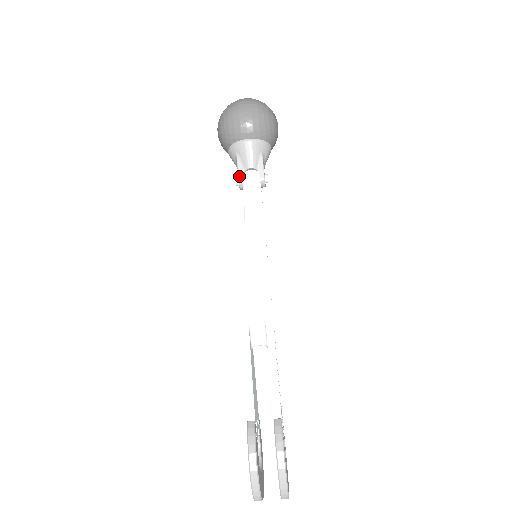
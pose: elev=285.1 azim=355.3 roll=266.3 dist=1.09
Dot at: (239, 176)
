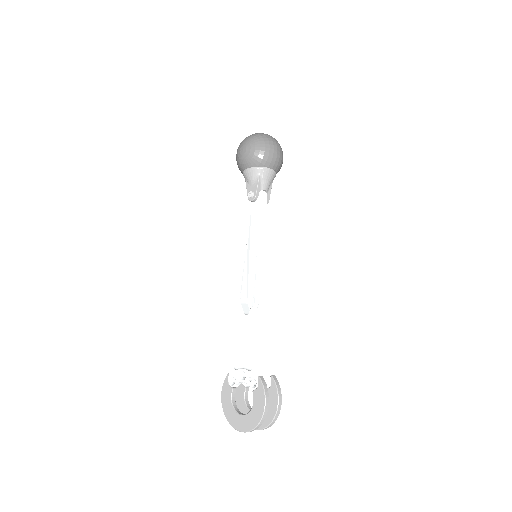
Dot at: (257, 192)
